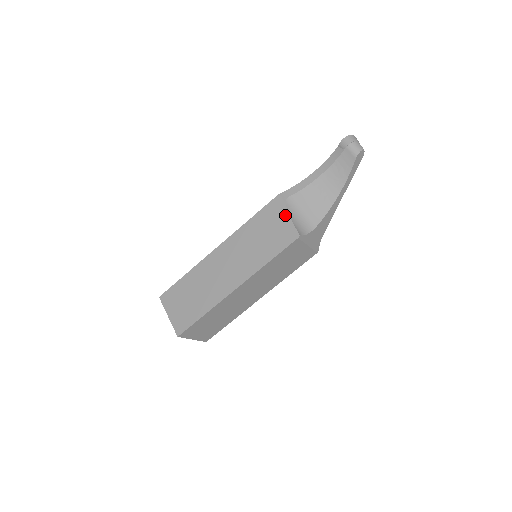
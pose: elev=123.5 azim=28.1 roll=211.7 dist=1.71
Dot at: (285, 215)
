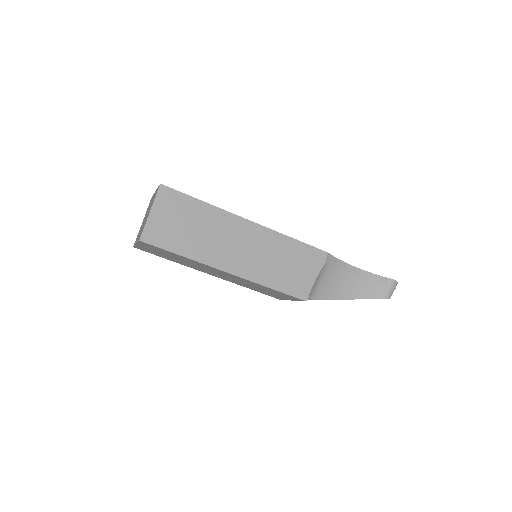
Dot at: (315, 273)
